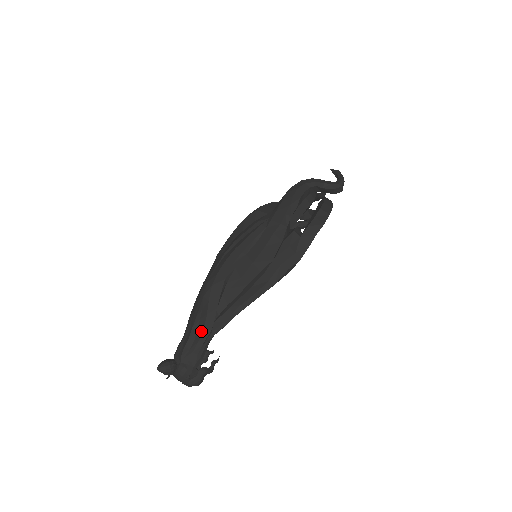
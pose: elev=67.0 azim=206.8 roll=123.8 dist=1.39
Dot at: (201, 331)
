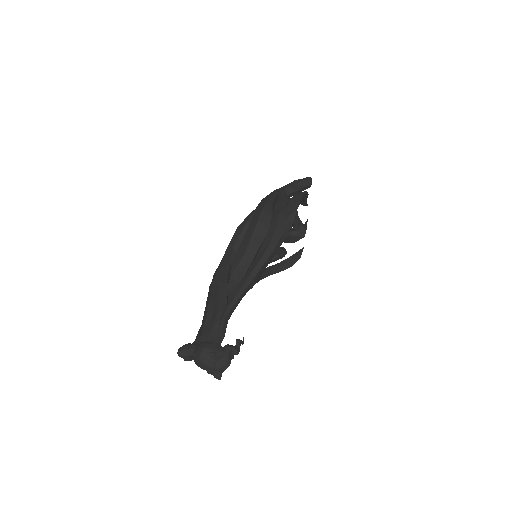
Dot at: (216, 307)
